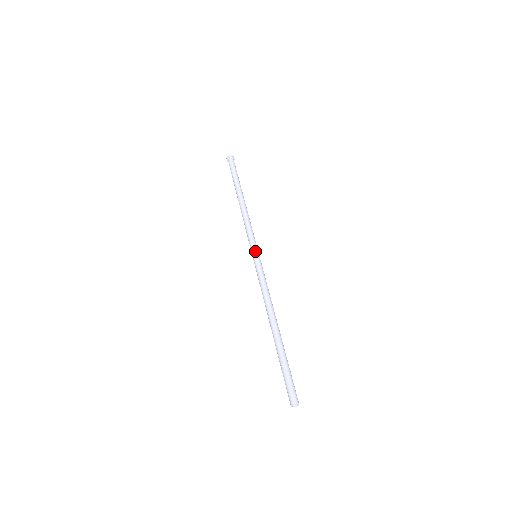
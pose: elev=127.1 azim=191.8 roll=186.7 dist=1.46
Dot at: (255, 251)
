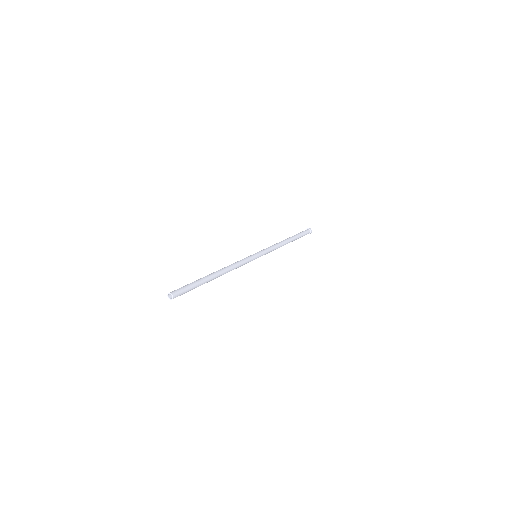
Dot at: (259, 253)
